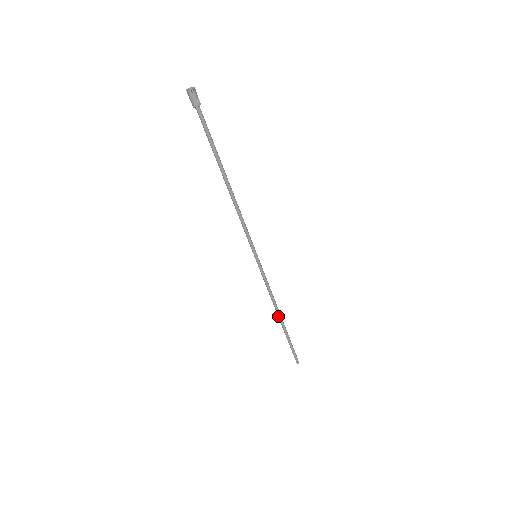
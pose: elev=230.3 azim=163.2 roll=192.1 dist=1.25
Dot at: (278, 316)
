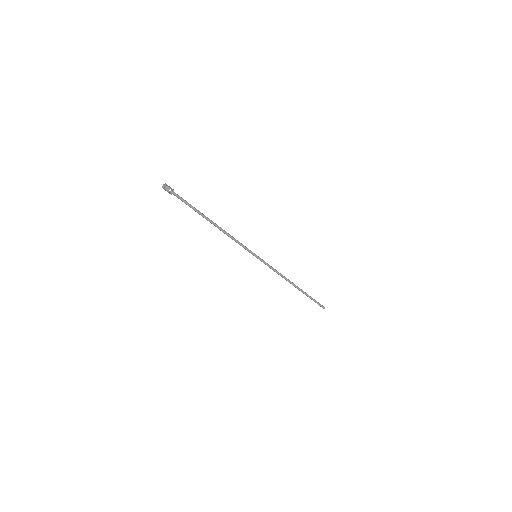
Dot at: (292, 284)
